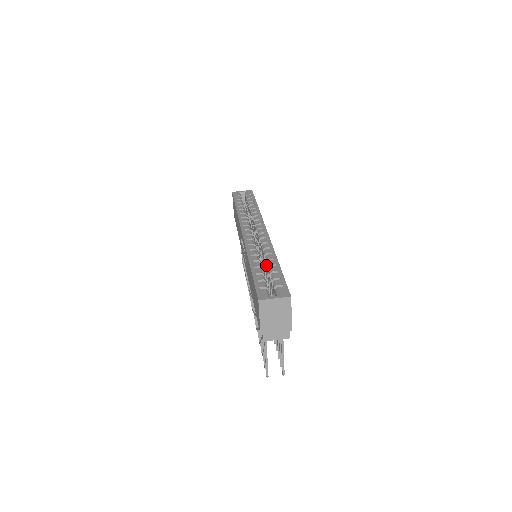
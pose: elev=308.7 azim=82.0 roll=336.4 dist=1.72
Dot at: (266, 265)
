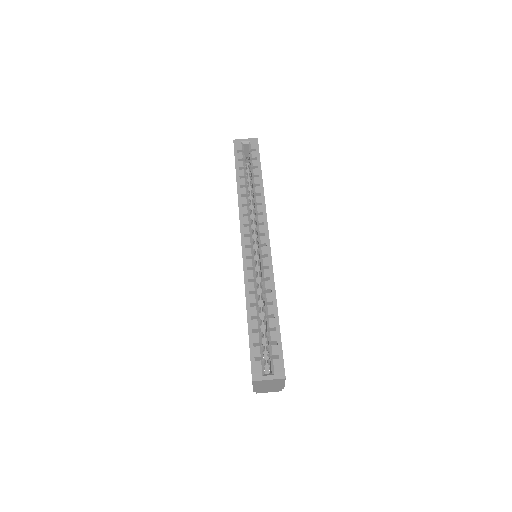
Dot at: (264, 305)
